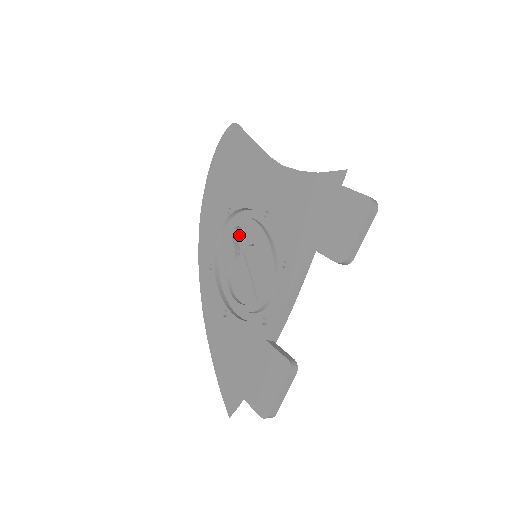
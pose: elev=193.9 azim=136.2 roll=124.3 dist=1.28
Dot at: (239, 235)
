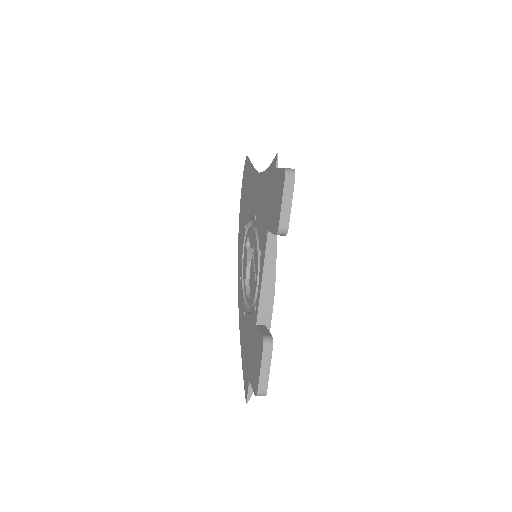
Dot at: occluded
